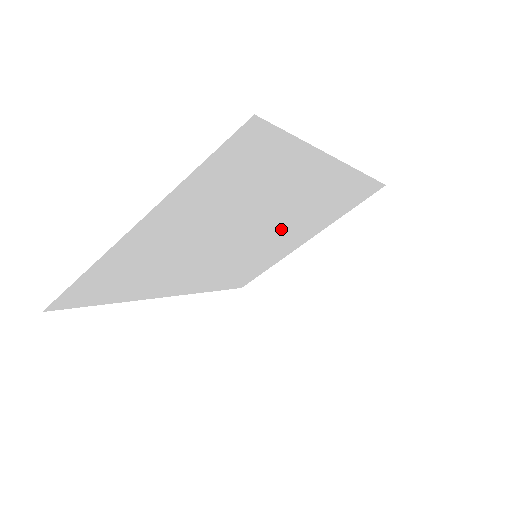
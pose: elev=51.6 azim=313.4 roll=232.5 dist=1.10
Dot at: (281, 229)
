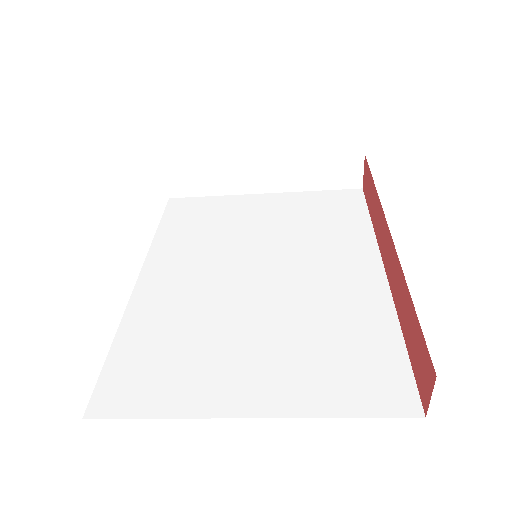
Dot at: occluded
